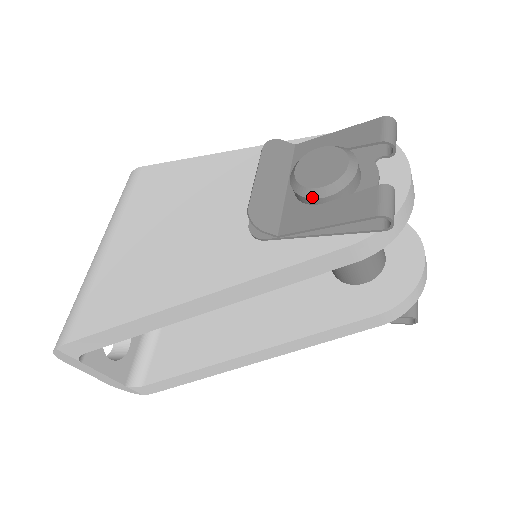
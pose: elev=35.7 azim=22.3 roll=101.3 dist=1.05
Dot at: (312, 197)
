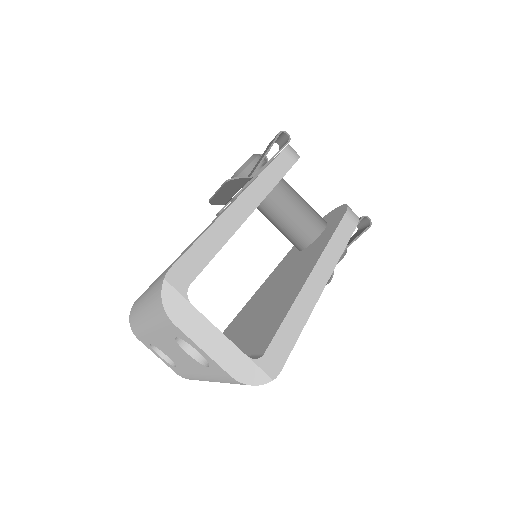
Dot at: (250, 163)
